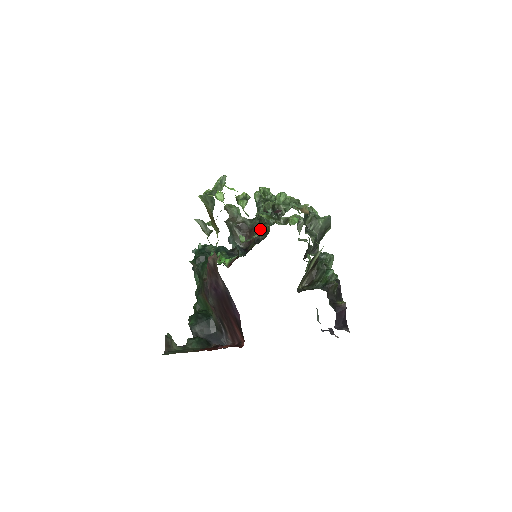
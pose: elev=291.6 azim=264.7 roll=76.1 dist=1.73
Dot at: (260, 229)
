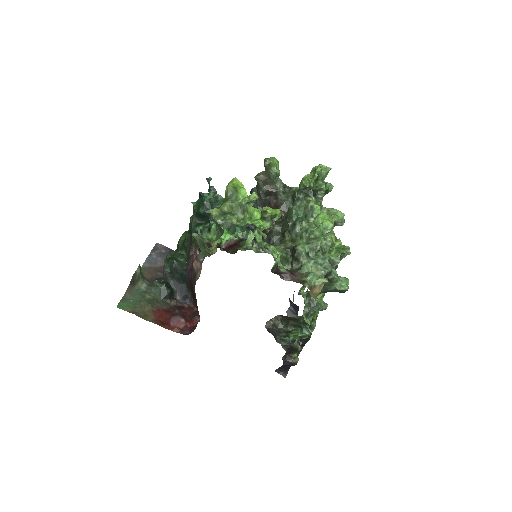
Dot at: (279, 229)
